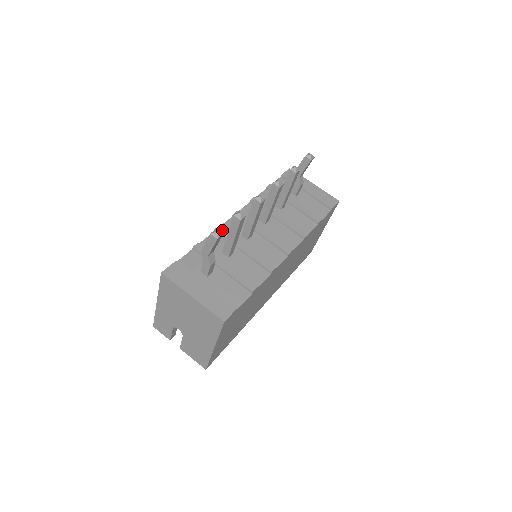
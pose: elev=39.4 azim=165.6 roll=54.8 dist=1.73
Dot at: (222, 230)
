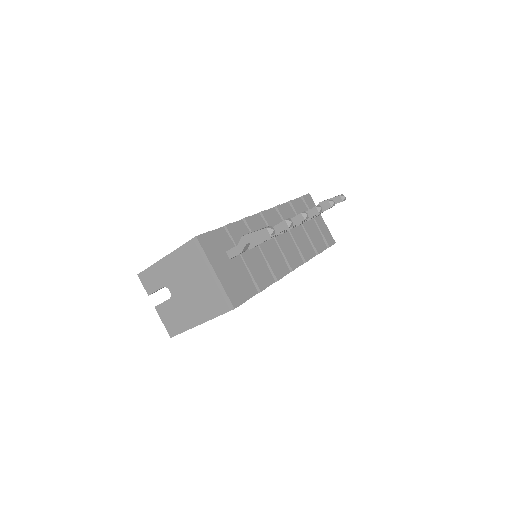
Dot at: (250, 222)
